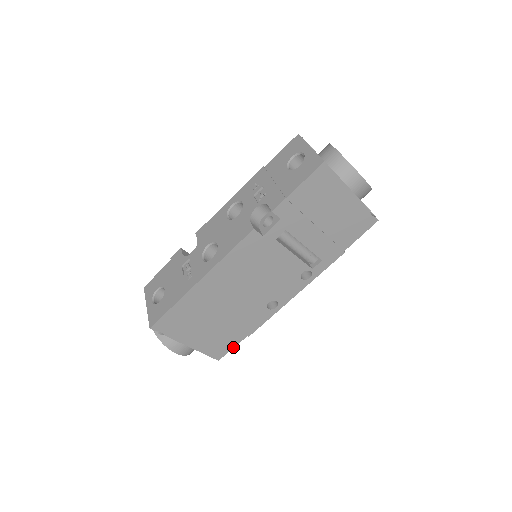
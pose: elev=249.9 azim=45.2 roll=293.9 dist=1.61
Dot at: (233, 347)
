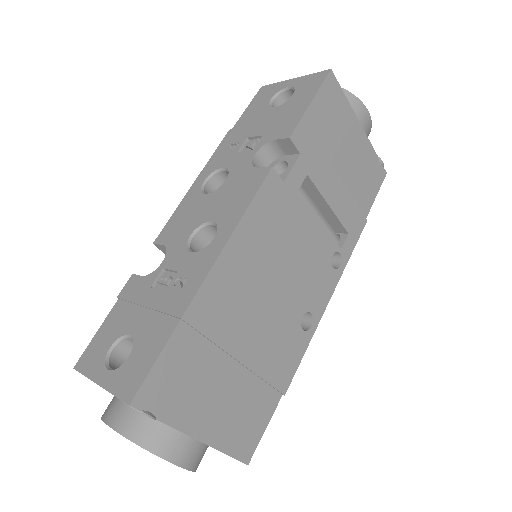
Dot at: (265, 426)
